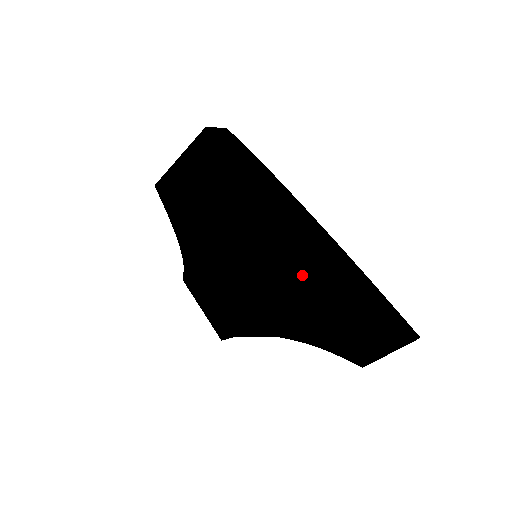
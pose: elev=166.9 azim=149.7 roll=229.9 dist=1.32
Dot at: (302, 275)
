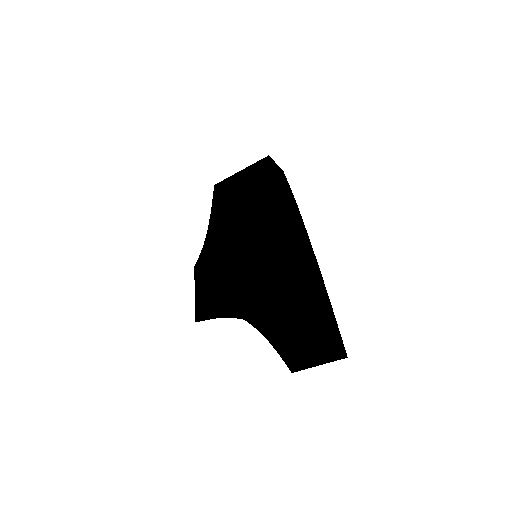
Dot at: (280, 269)
